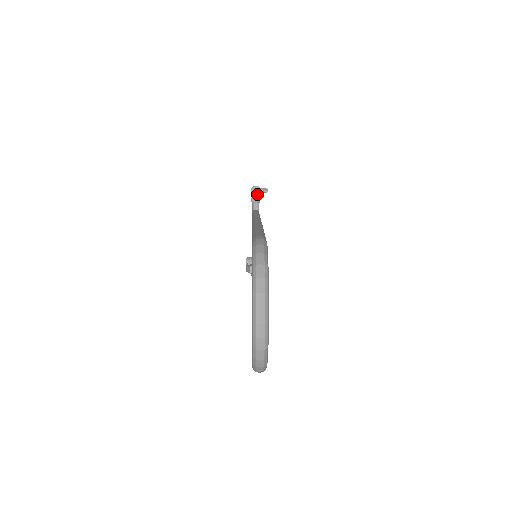
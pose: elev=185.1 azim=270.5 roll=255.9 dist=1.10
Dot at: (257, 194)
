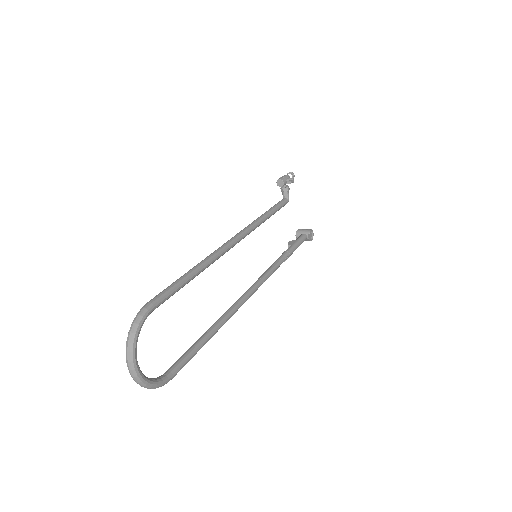
Dot at: (281, 186)
